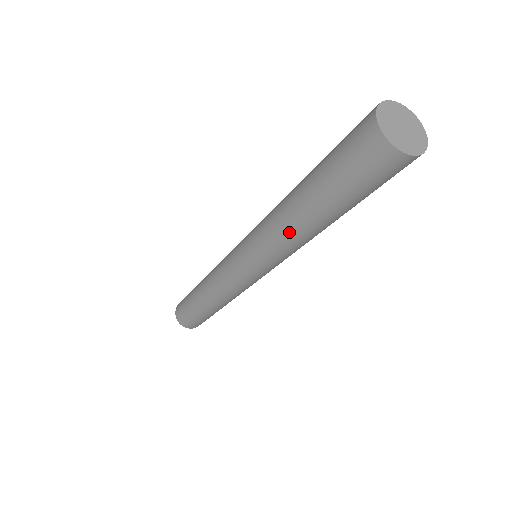
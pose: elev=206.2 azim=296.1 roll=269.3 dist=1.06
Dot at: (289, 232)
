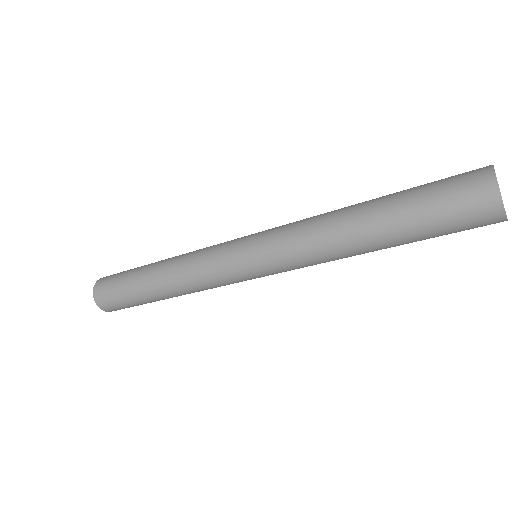
Dot at: (333, 239)
